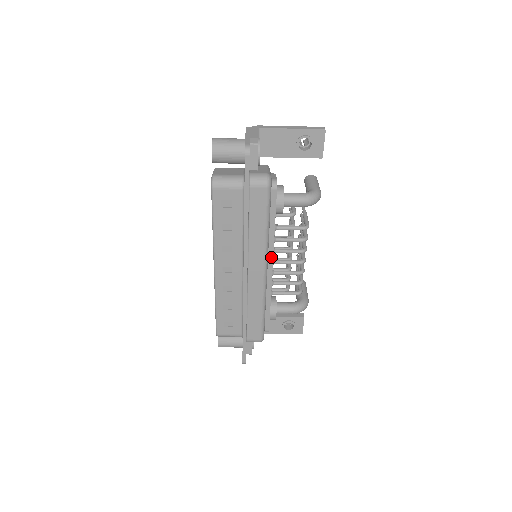
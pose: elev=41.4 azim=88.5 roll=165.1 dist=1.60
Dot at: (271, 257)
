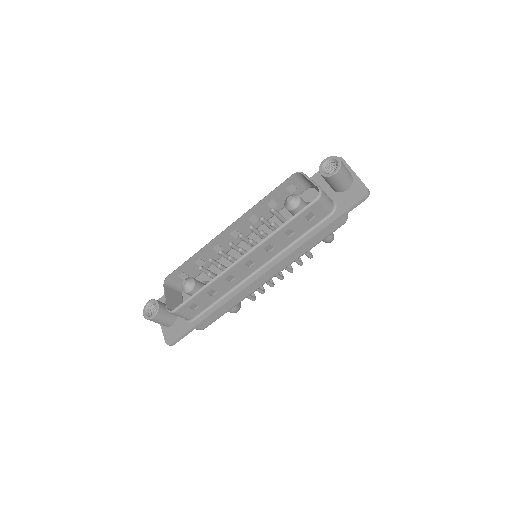
Dot at: occluded
